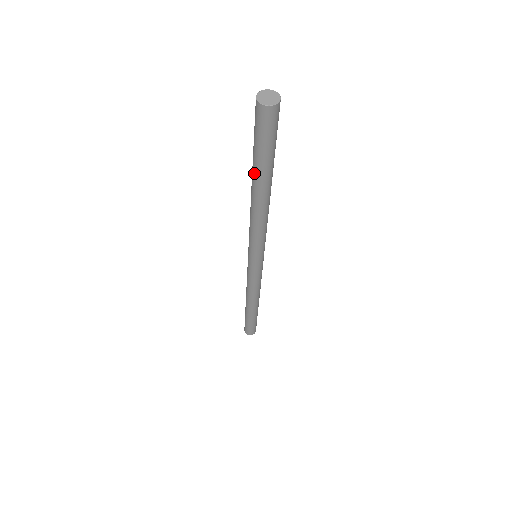
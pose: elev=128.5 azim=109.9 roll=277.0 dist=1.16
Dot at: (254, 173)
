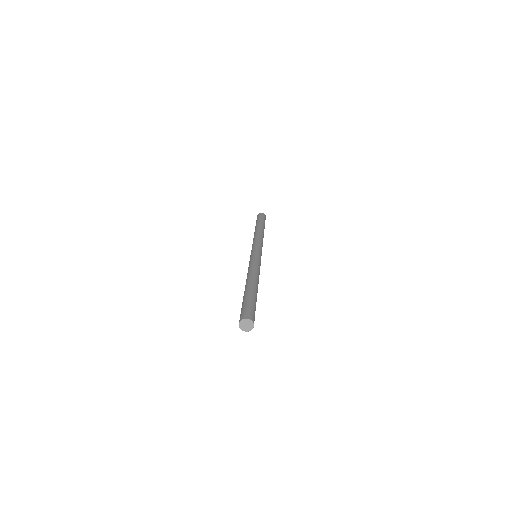
Dot at: occluded
